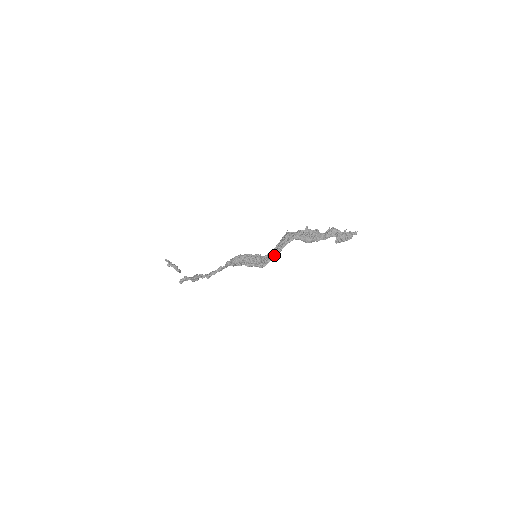
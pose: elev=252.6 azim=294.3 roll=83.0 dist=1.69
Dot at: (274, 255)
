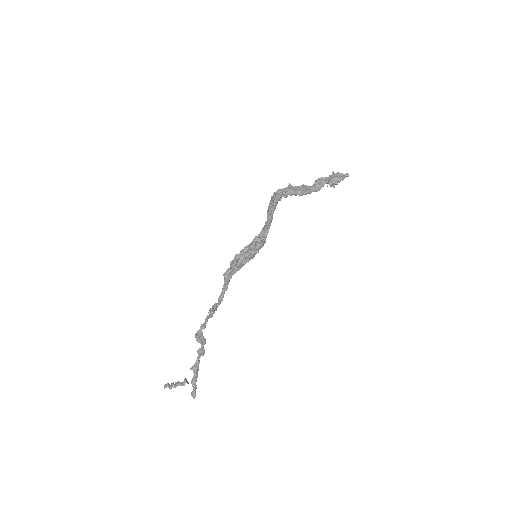
Dot at: (270, 218)
